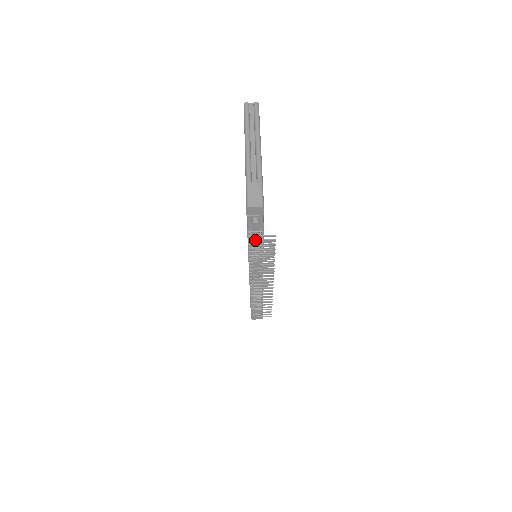
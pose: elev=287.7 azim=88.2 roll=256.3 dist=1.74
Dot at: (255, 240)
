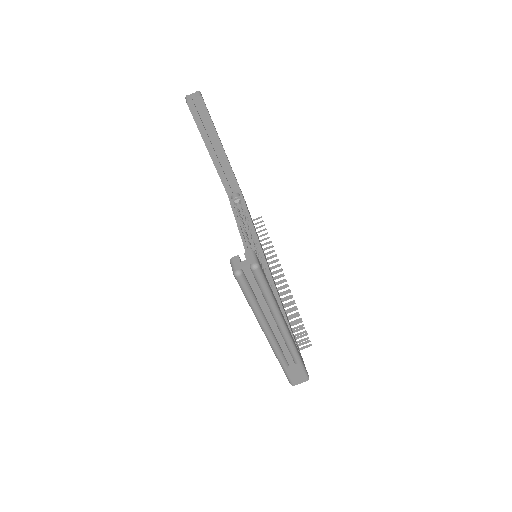
Dot at: occluded
